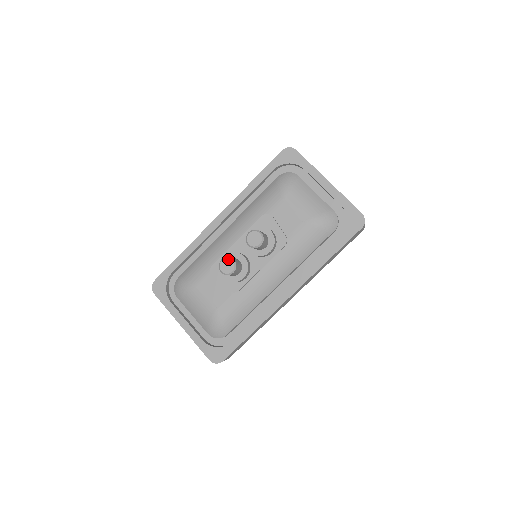
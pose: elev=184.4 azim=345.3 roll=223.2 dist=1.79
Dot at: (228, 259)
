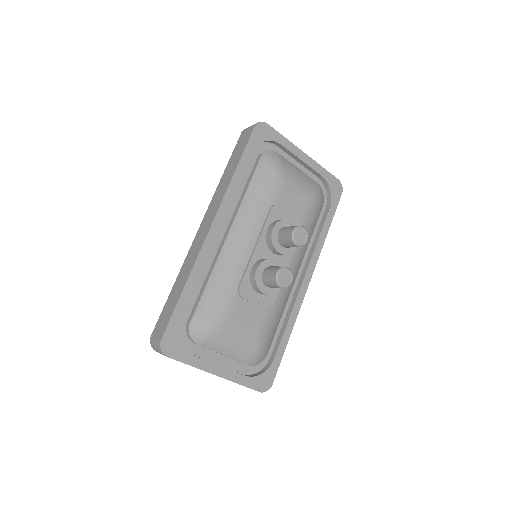
Dot at: (284, 270)
